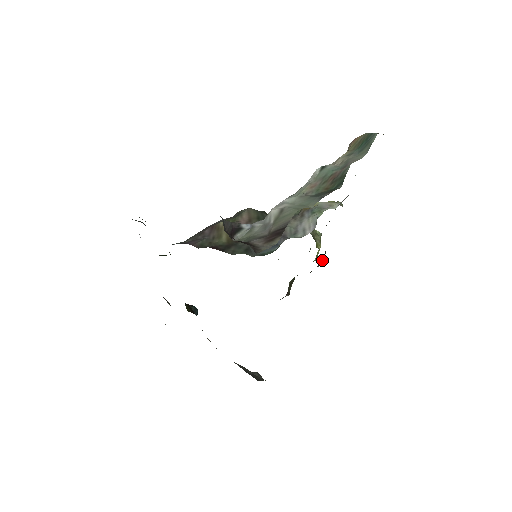
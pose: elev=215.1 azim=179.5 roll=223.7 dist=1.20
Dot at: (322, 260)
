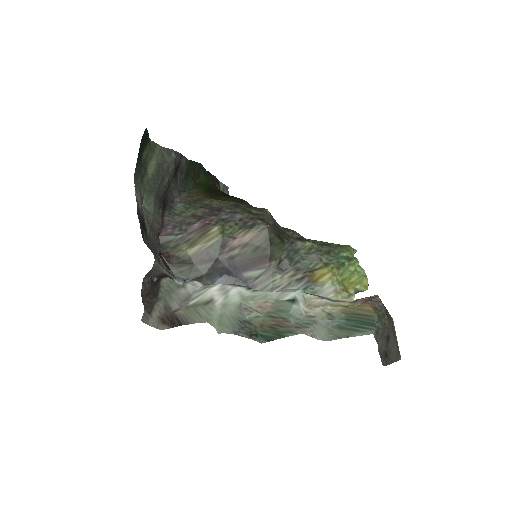
Dot at: occluded
